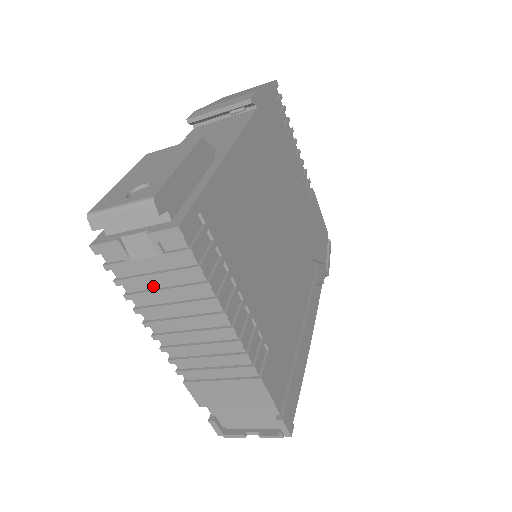
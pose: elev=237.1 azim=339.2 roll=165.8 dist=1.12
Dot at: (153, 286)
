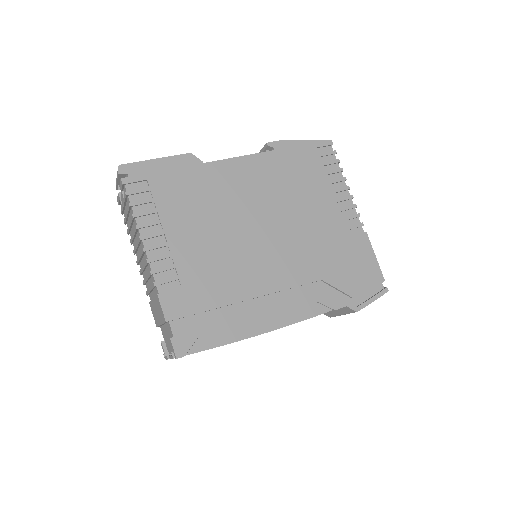
Dot at: occluded
